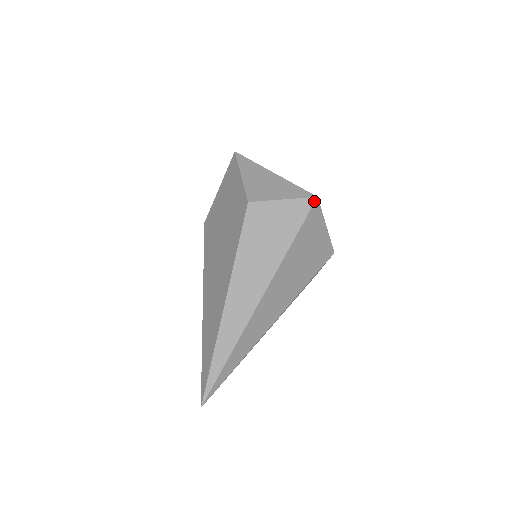
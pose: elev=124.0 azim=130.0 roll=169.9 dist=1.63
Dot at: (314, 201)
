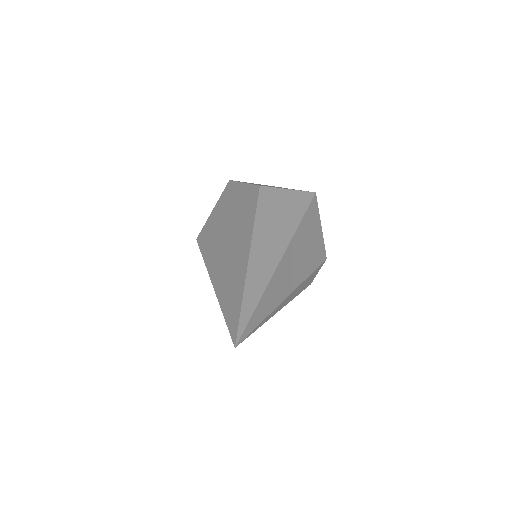
Dot at: (314, 194)
